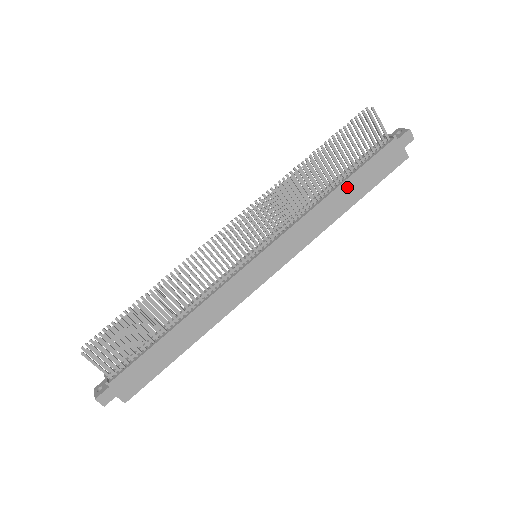
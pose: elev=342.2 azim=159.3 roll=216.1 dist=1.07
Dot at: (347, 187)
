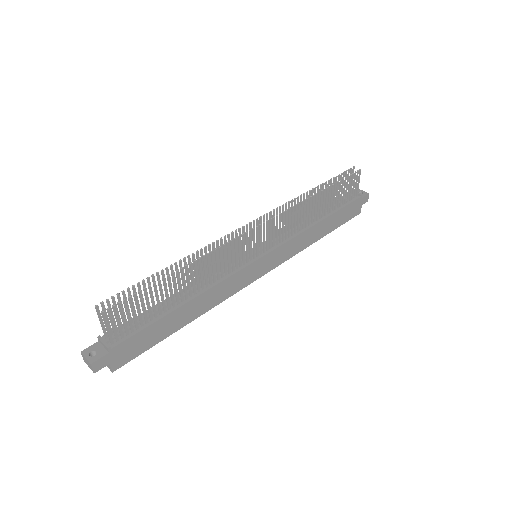
Dot at: (327, 221)
